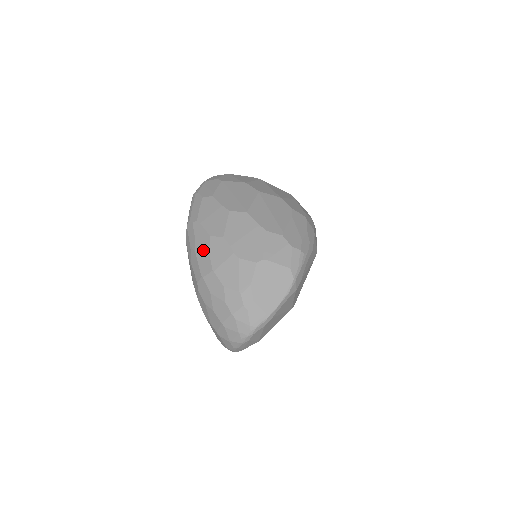
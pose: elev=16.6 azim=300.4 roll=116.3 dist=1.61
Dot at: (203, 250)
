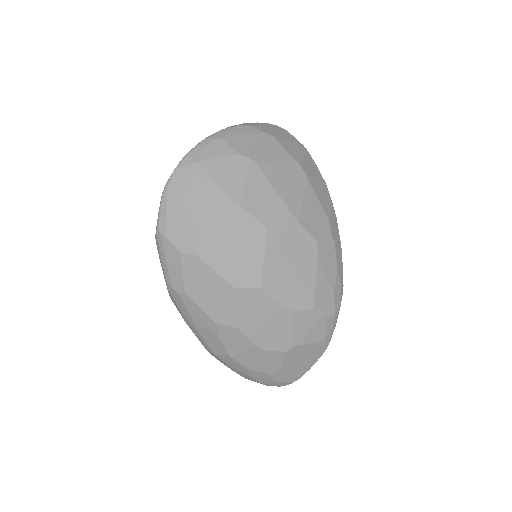
Dot at: (208, 333)
